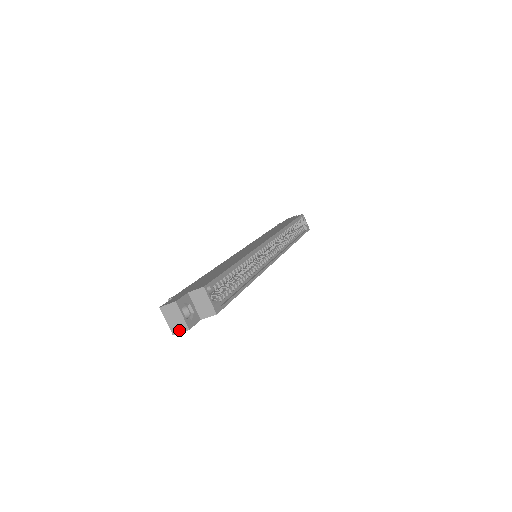
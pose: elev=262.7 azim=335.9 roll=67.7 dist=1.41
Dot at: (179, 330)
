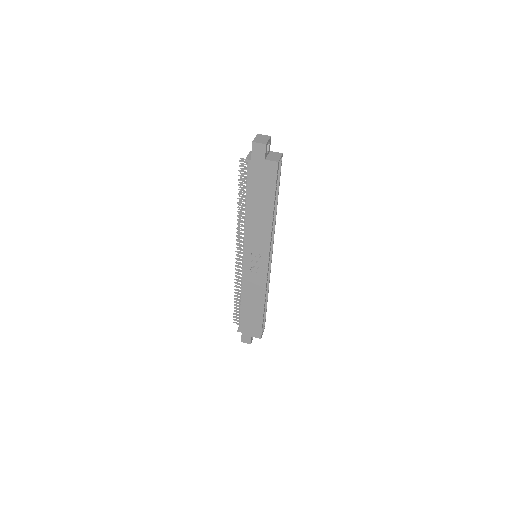
Dot at: (259, 142)
